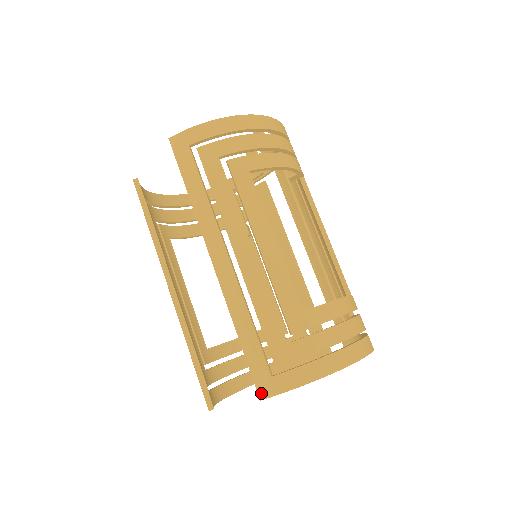
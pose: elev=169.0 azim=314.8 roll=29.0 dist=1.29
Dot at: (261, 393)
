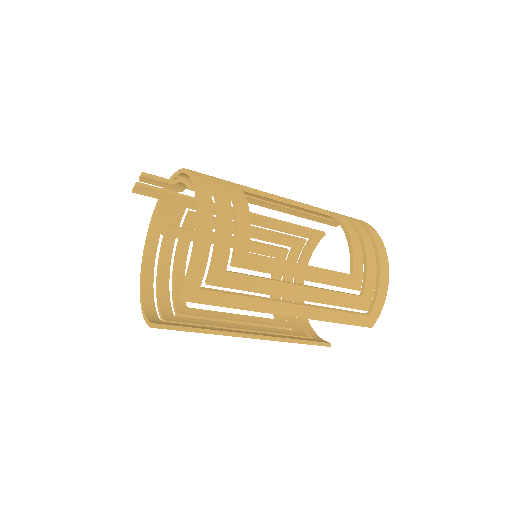
Dot at: (370, 326)
